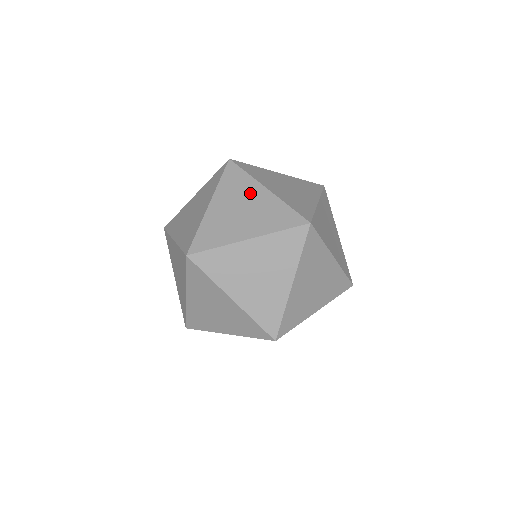
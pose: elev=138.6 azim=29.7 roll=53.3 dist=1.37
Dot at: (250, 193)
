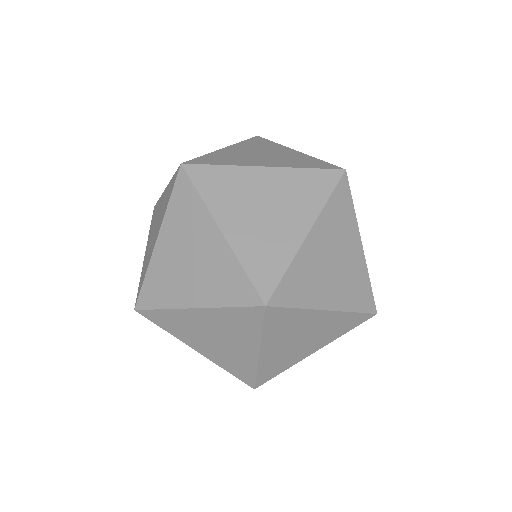
Dot at: (252, 184)
